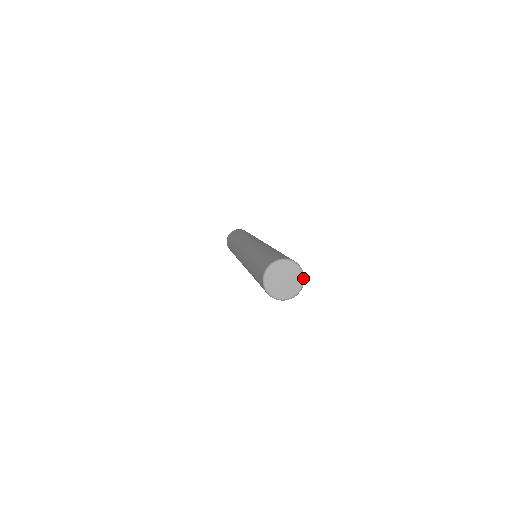
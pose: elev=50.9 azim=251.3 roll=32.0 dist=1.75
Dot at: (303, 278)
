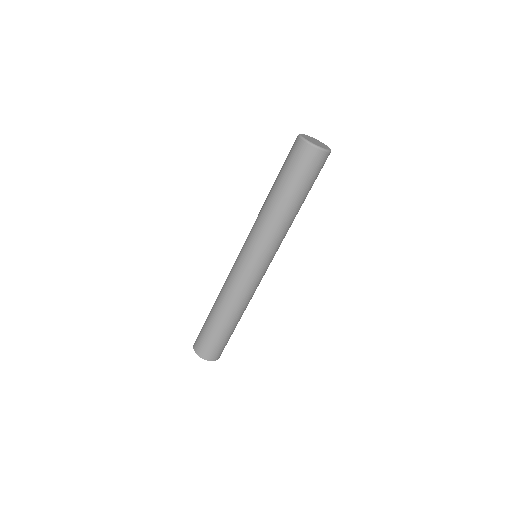
Dot at: (329, 148)
